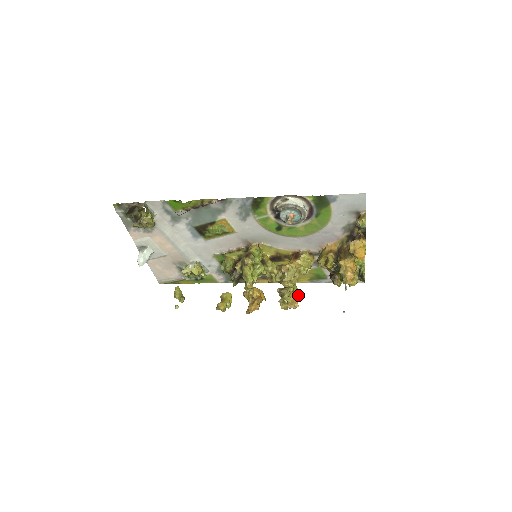
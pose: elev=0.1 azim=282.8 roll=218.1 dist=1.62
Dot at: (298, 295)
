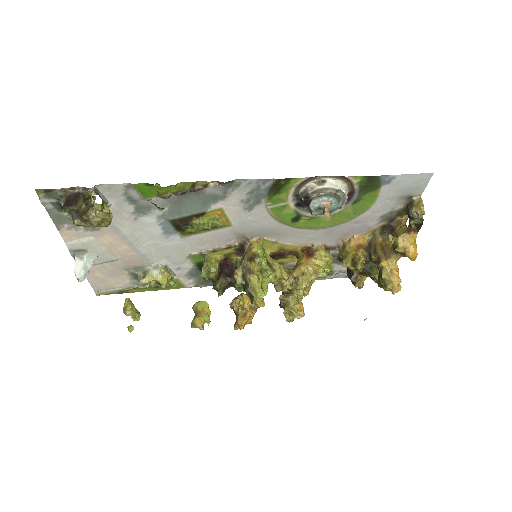
Dot at: (301, 300)
